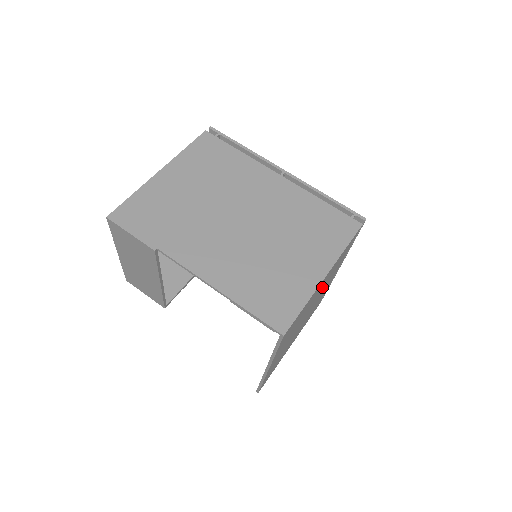
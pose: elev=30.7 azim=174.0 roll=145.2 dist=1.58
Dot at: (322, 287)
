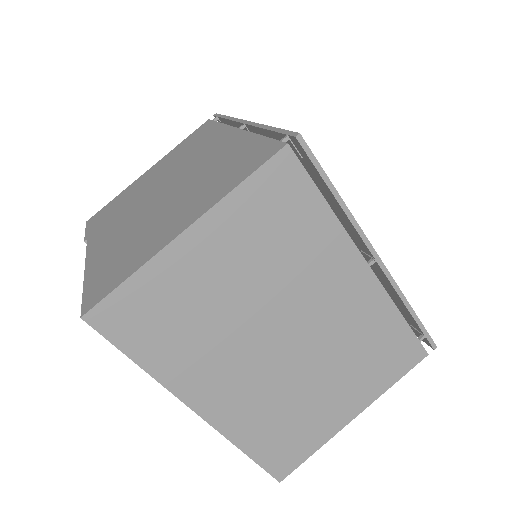
Dot at: (257, 271)
